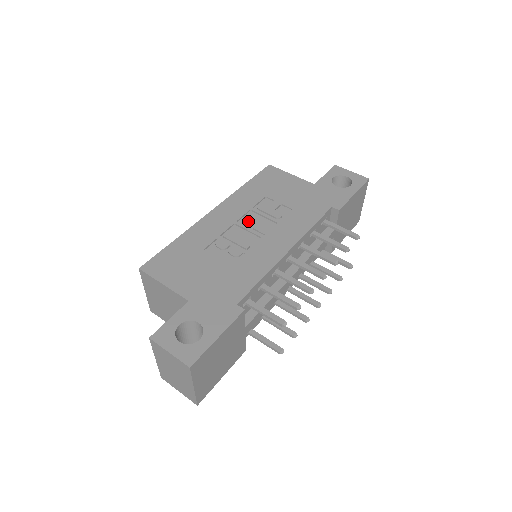
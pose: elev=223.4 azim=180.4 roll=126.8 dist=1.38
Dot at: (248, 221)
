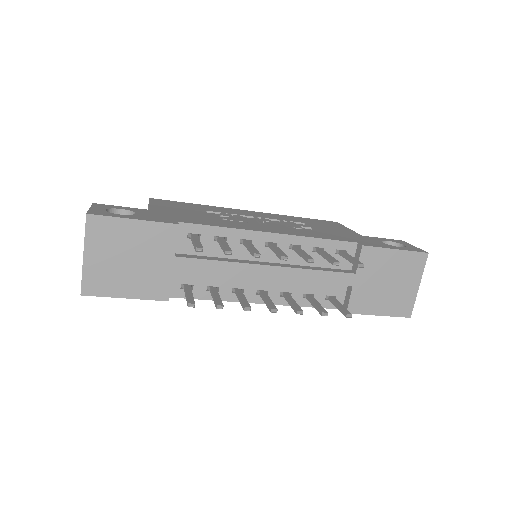
Dot at: (267, 219)
